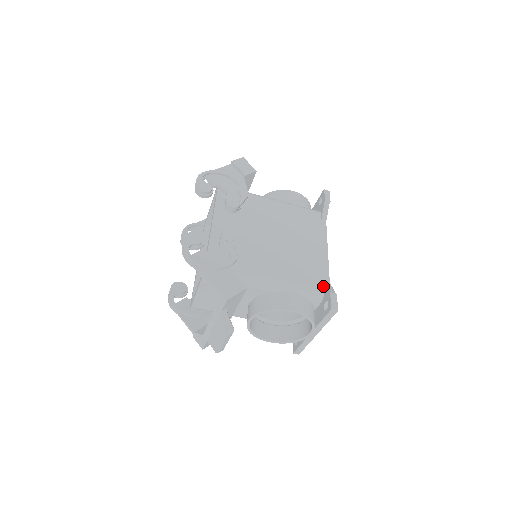
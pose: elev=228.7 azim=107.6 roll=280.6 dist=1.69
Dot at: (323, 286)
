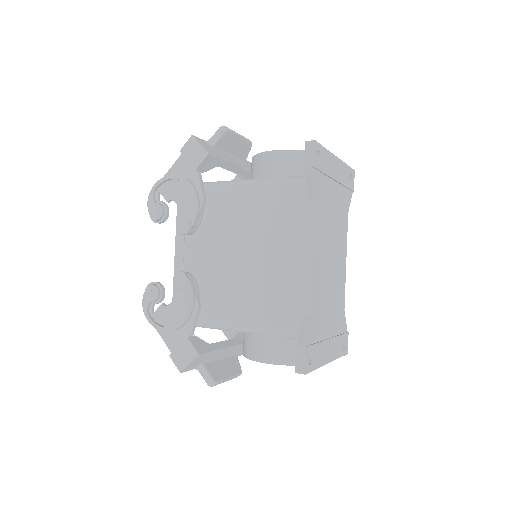
Dot at: (301, 323)
